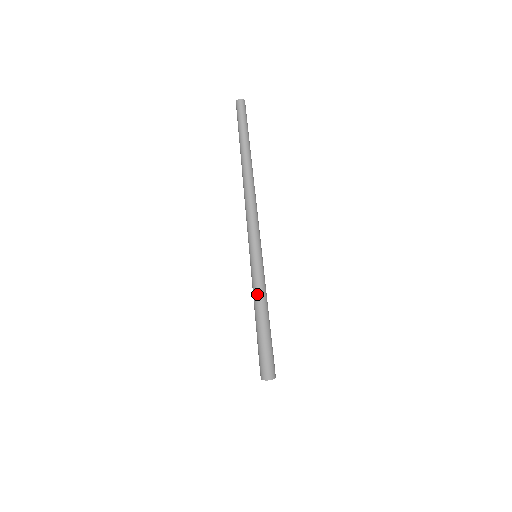
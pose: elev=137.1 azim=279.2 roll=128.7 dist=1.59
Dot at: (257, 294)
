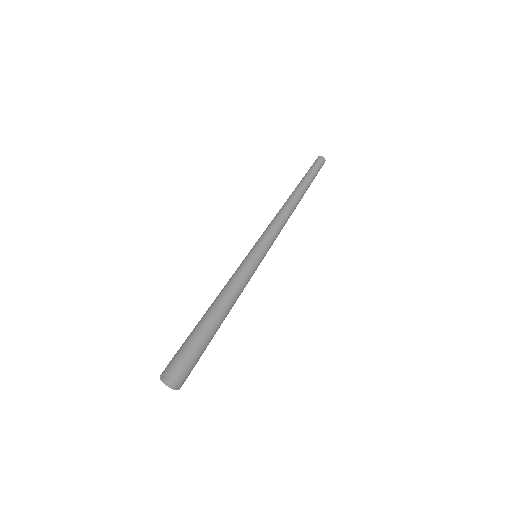
Dot at: (227, 282)
